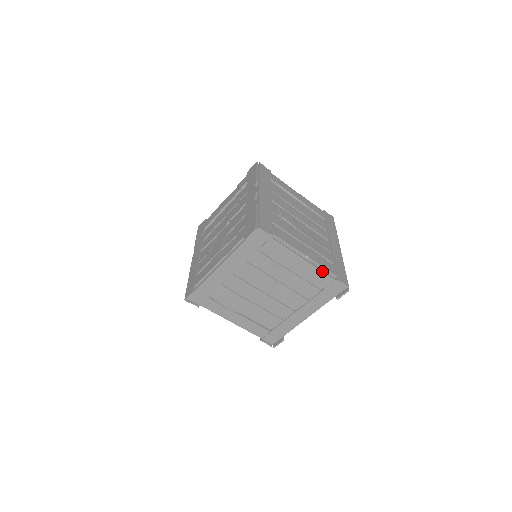
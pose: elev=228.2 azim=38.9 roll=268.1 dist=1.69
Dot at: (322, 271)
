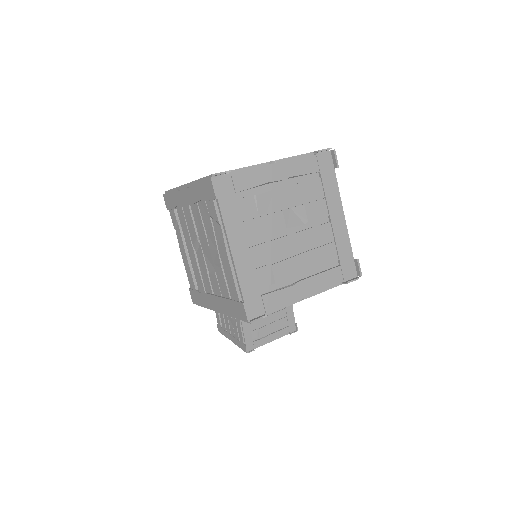
Dot at: (298, 158)
